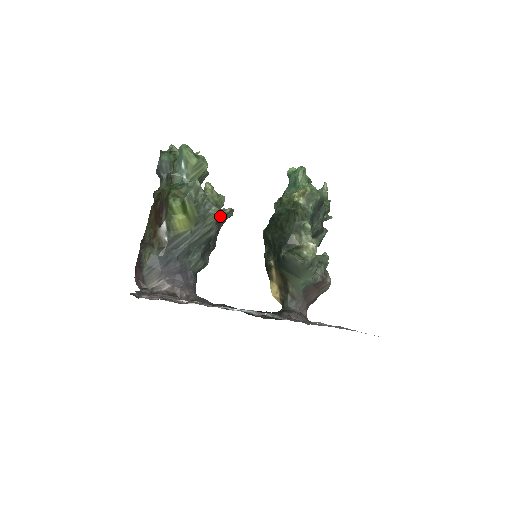
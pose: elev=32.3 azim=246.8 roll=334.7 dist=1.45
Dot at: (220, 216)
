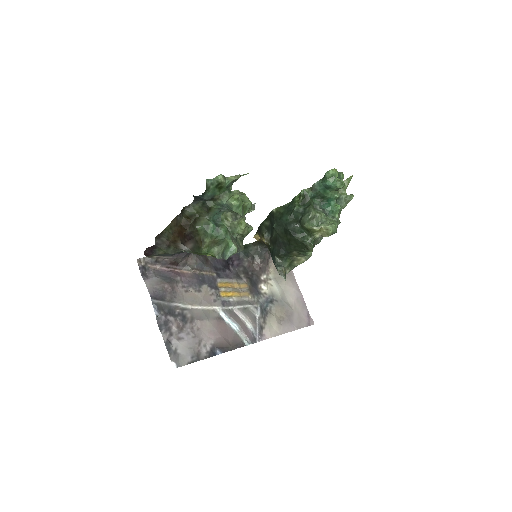
Dot at: occluded
